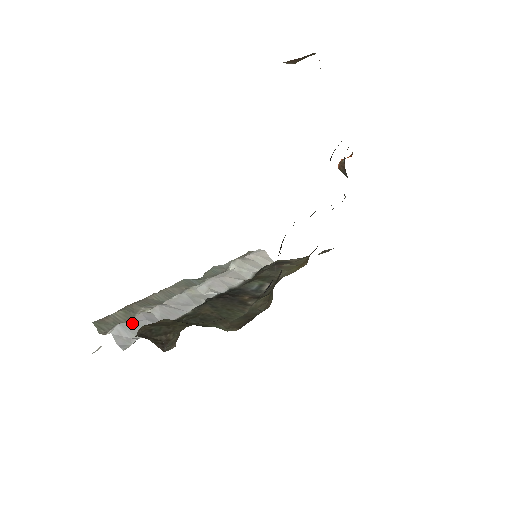
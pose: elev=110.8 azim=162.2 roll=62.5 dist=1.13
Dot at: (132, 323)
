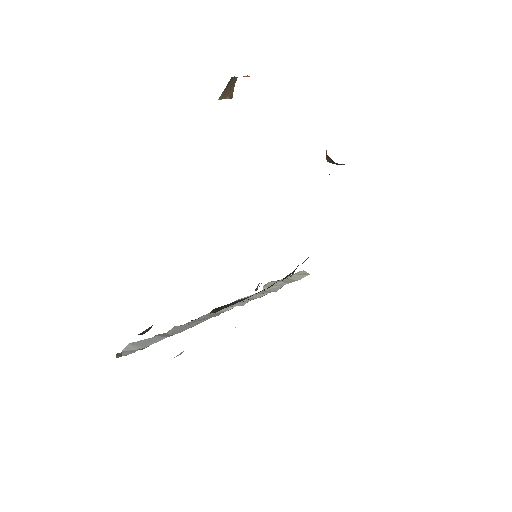
Dot at: (142, 340)
